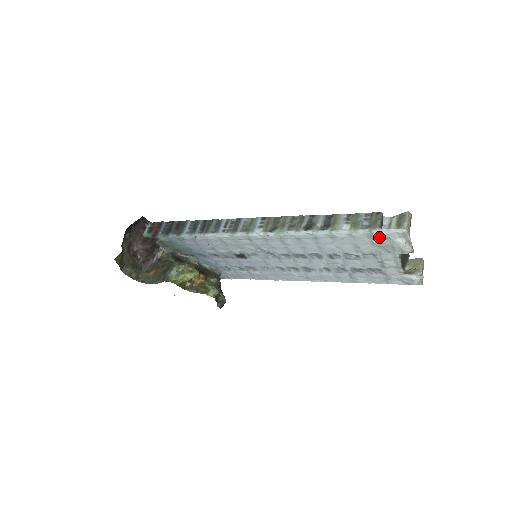
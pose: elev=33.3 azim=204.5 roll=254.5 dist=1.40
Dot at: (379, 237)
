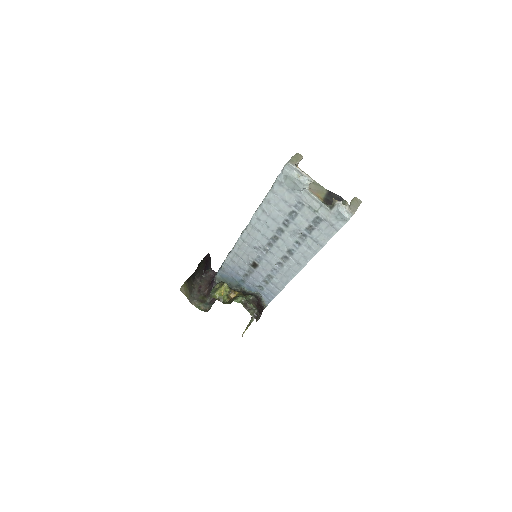
Dot at: (284, 180)
